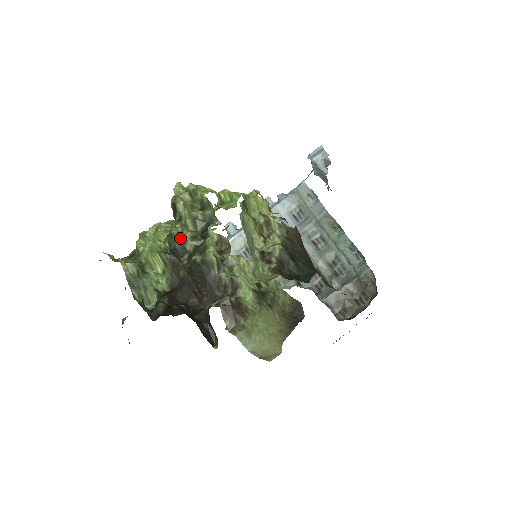
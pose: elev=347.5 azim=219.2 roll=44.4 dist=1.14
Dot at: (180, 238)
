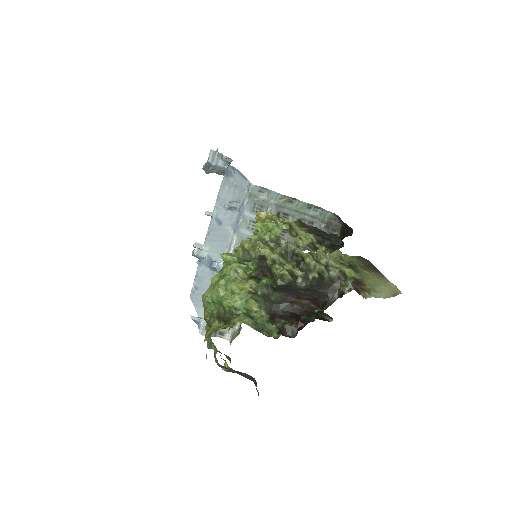
Dot at: (289, 273)
